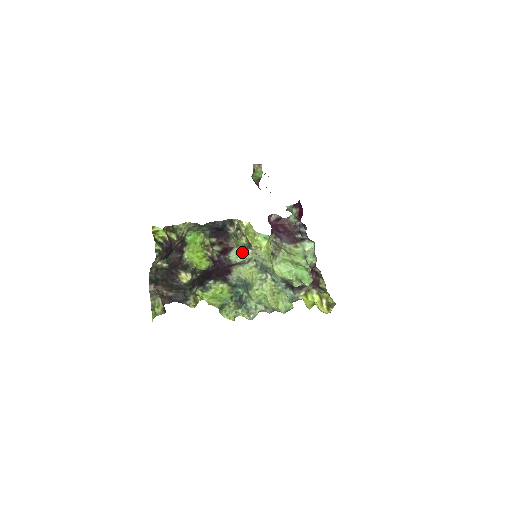
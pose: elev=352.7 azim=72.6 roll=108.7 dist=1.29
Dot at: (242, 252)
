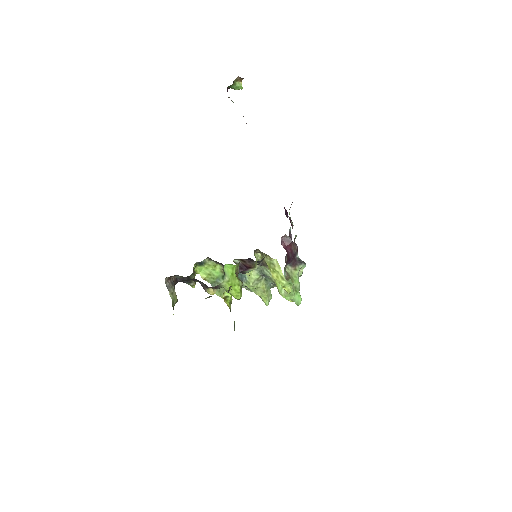
Dot at: (256, 268)
